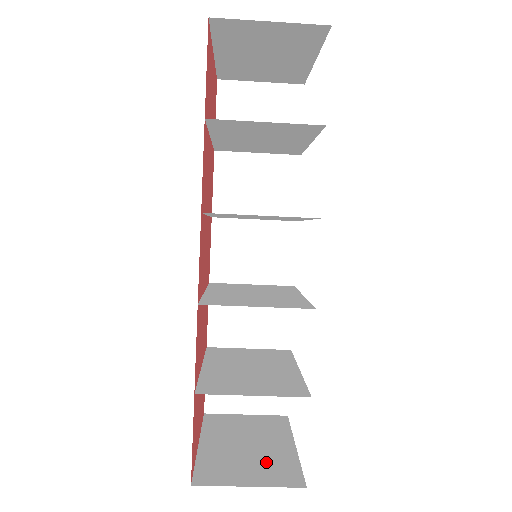
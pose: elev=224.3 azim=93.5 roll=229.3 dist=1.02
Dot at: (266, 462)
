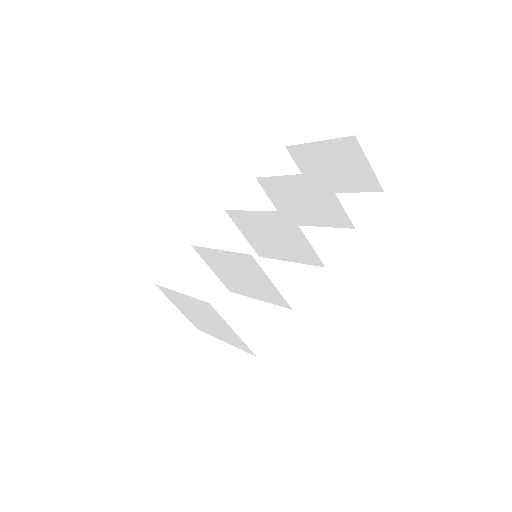
Dot at: occluded
